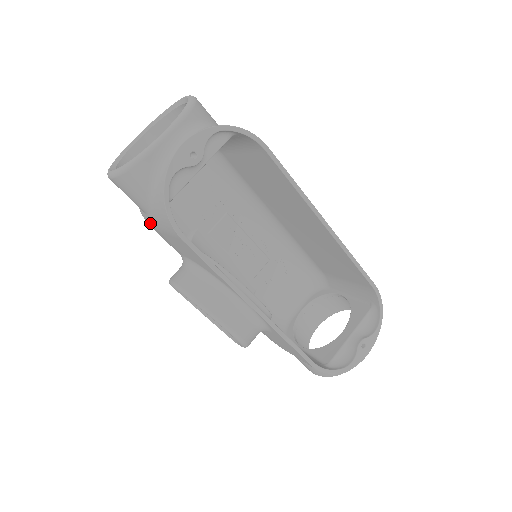
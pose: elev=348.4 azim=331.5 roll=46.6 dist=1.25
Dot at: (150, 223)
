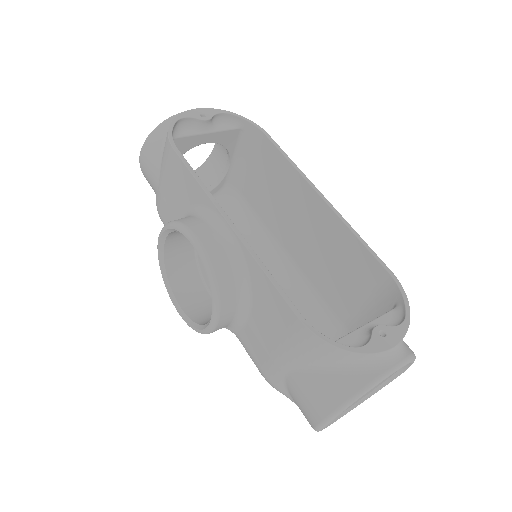
Dot at: (159, 199)
